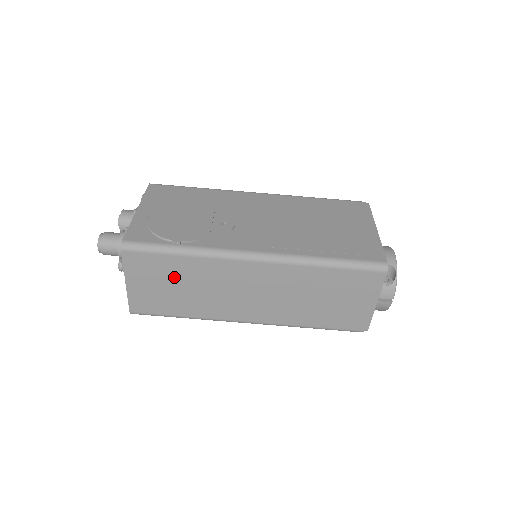
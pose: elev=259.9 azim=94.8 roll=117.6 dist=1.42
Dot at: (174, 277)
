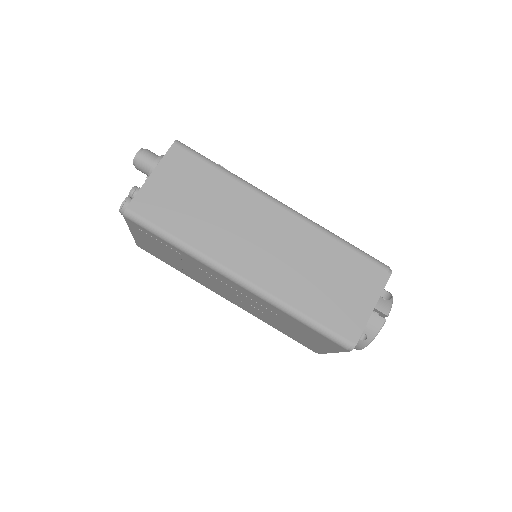
Dot at: (201, 190)
